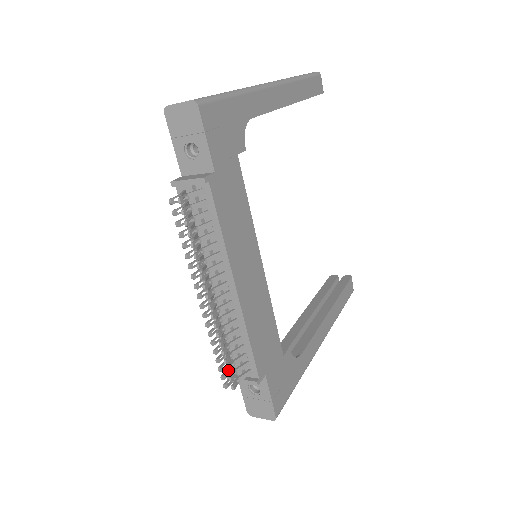
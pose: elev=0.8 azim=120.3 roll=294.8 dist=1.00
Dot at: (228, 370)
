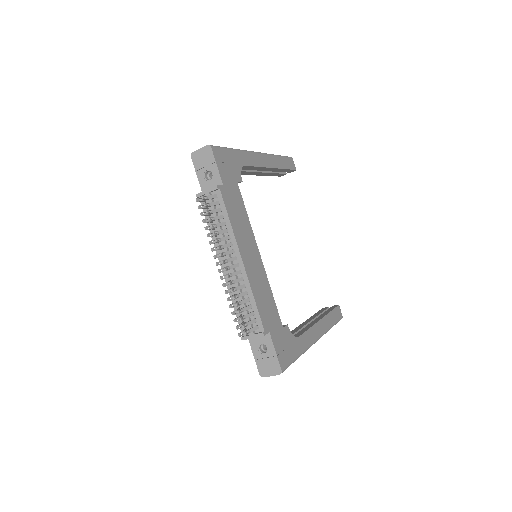
Dot at: (241, 318)
